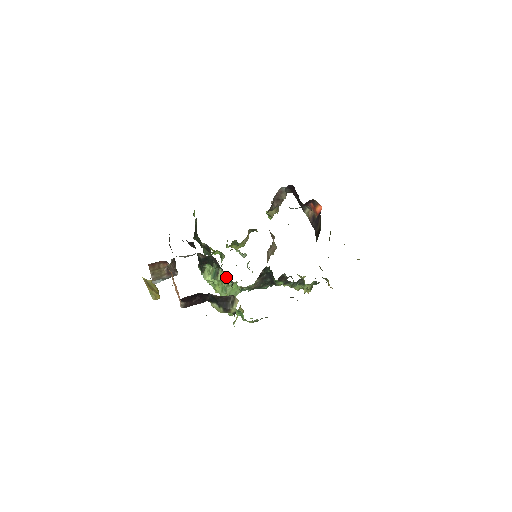
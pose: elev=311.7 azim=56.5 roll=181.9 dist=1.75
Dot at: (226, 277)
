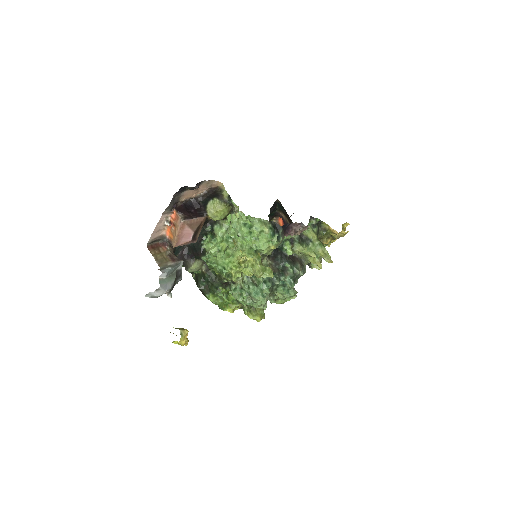
Dot at: (242, 280)
